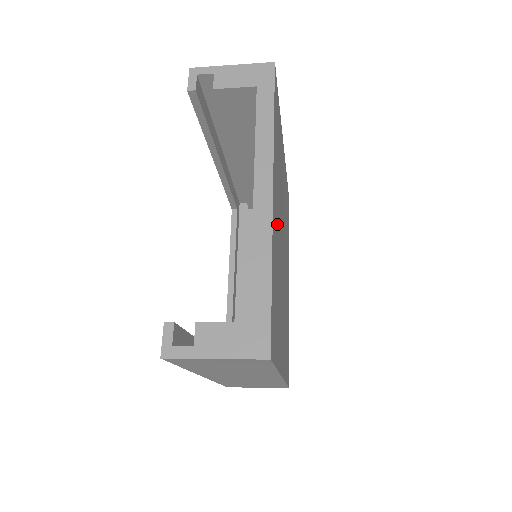
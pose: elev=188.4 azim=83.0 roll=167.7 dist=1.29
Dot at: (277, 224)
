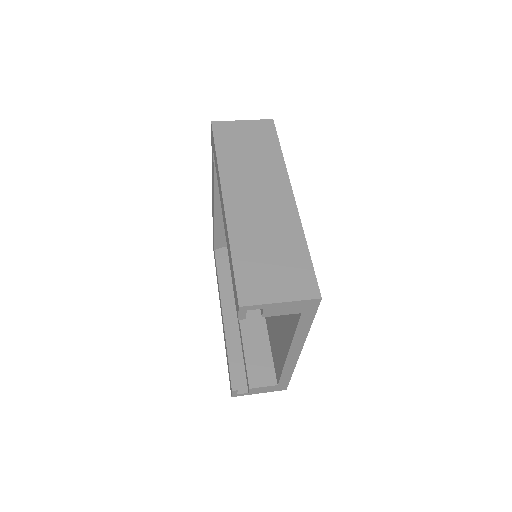
Dot at: occluded
